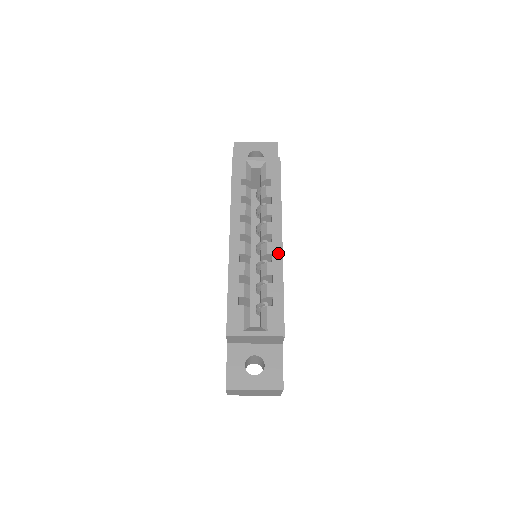
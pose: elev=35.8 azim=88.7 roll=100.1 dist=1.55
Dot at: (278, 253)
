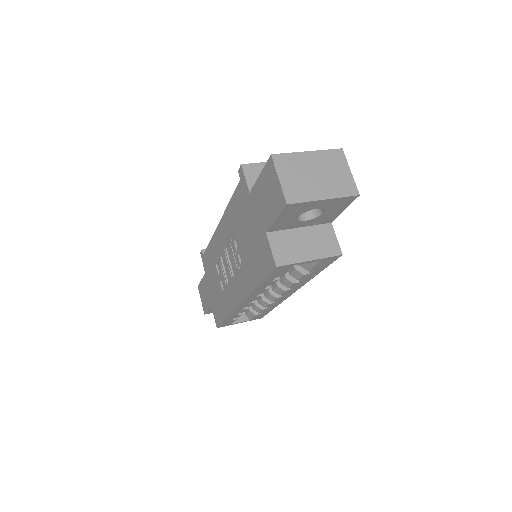
Dot at: (283, 299)
